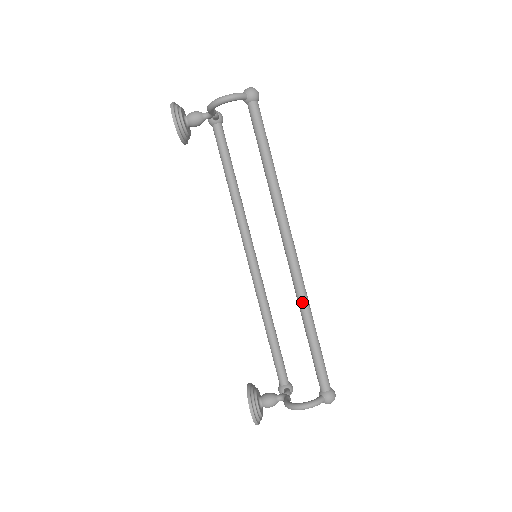
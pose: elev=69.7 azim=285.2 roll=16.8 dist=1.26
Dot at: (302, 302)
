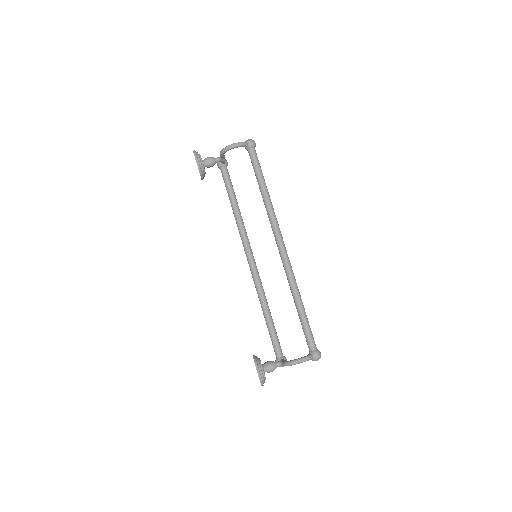
Dot at: (292, 284)
